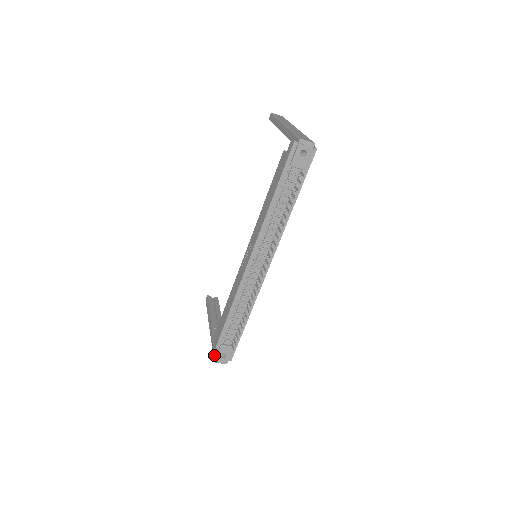
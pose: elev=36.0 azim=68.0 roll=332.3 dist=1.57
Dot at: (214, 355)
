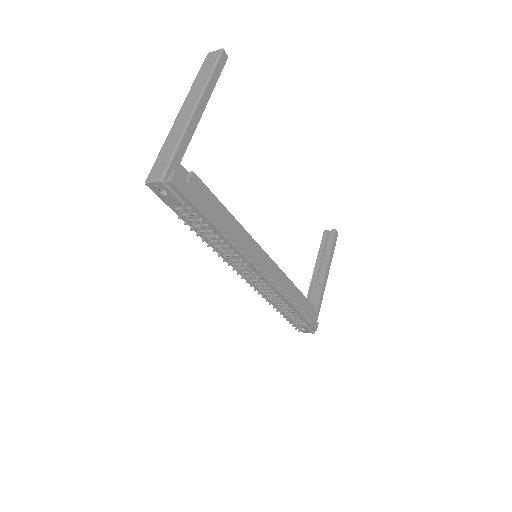
Dot at: occluded
